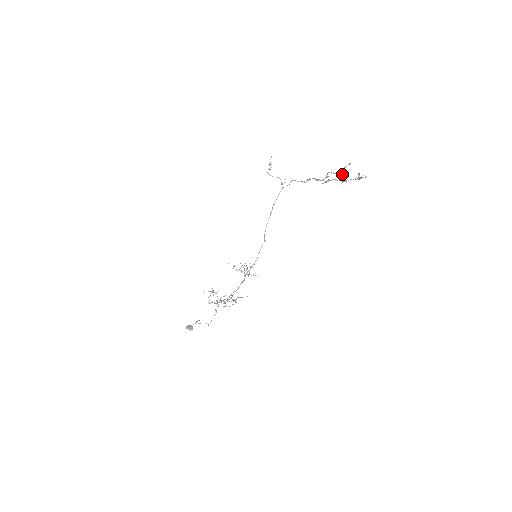
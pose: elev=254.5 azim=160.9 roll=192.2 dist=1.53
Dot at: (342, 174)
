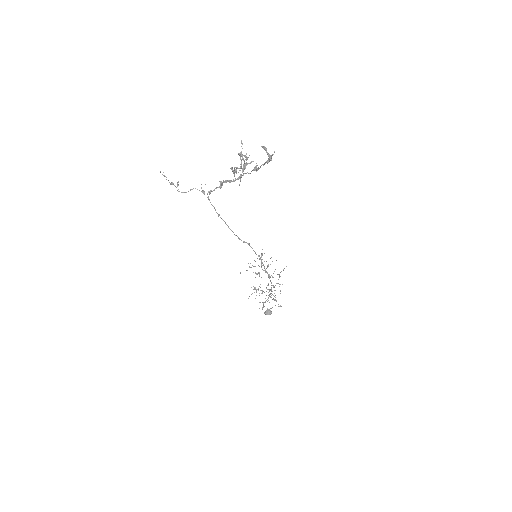
Dot at: (246, 164)
